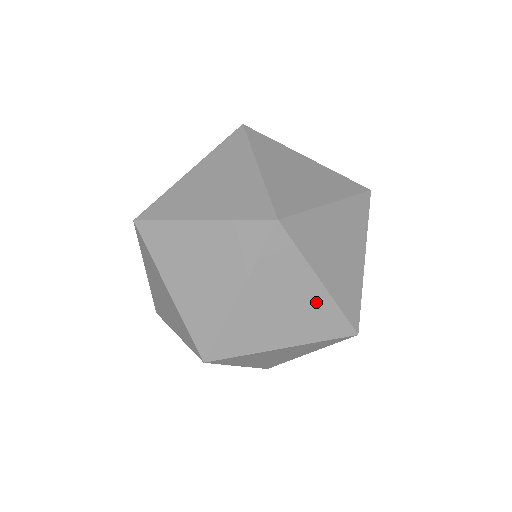
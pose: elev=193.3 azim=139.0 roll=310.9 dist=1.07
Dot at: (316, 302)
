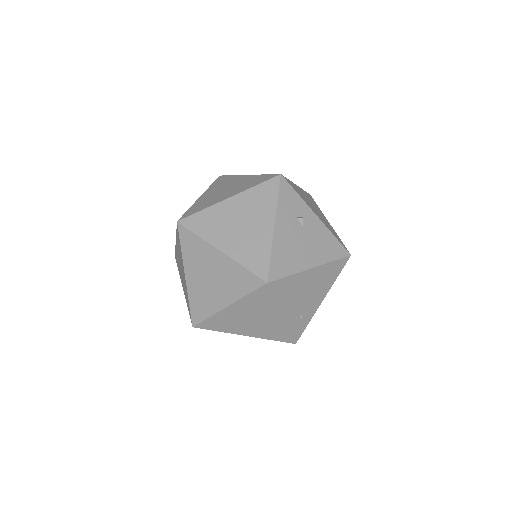
Dot at: (225, 266)
